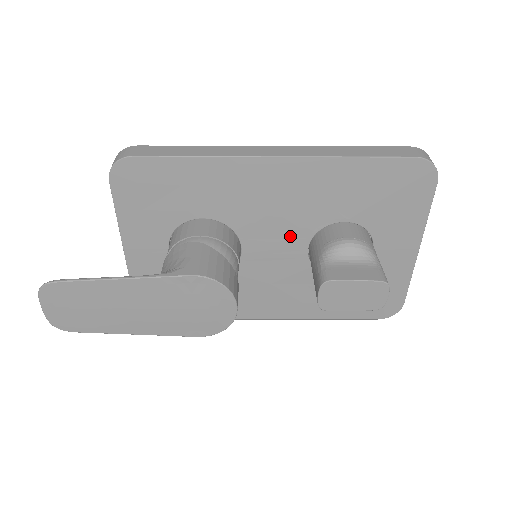
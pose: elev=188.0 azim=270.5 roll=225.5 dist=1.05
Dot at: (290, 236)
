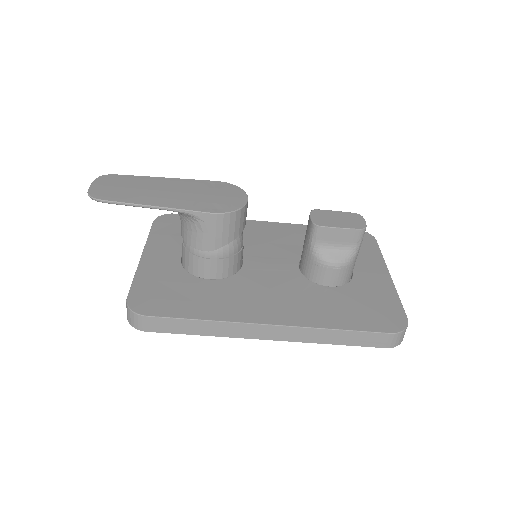
Dot at: (282, 257)
